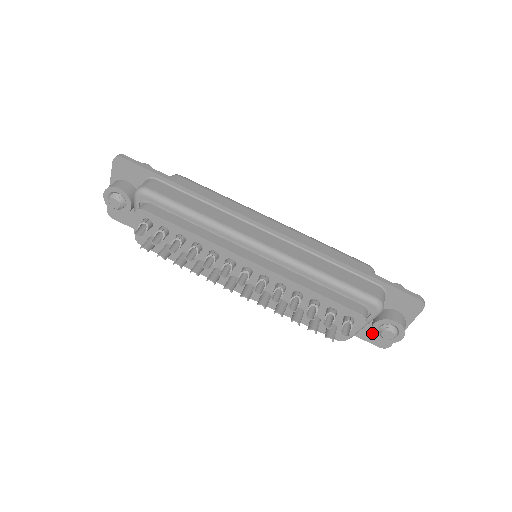
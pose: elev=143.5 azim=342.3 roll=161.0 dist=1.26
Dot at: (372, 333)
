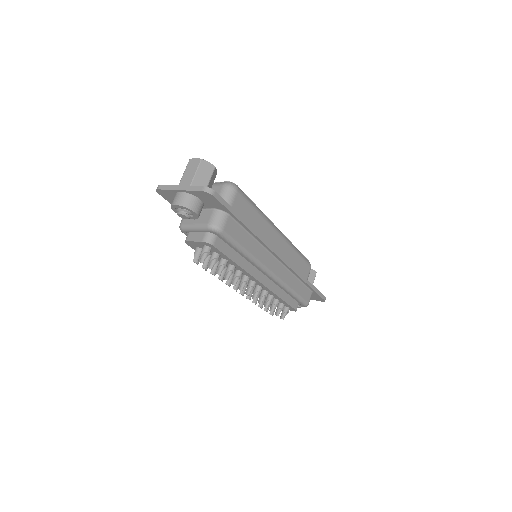
Dot at: occluded
